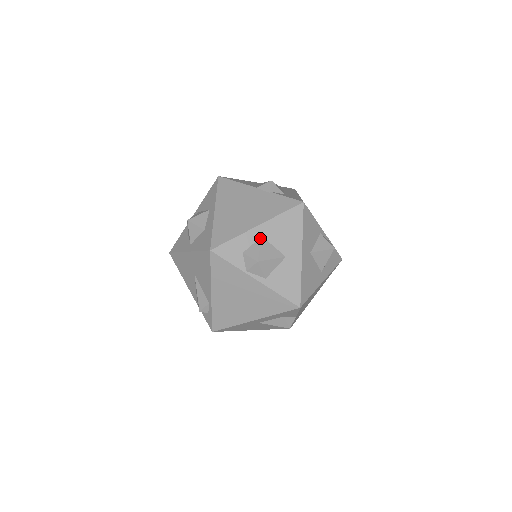
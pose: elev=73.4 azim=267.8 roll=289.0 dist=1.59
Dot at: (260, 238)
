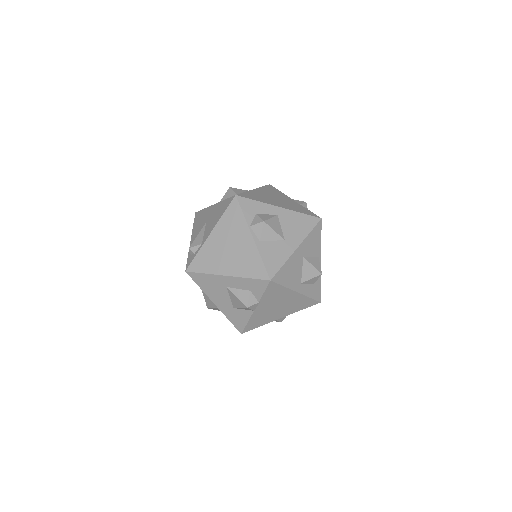
Dot at: (275, 215)
